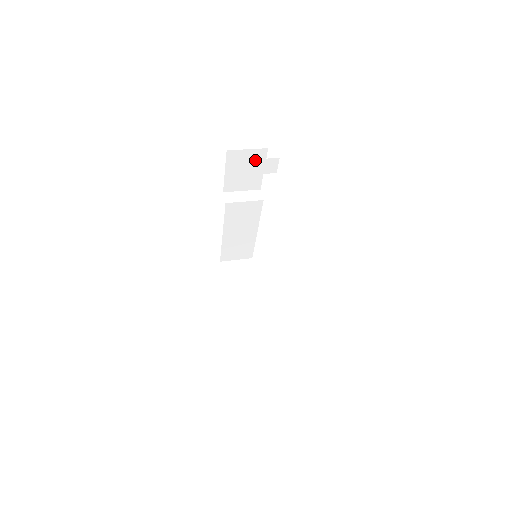
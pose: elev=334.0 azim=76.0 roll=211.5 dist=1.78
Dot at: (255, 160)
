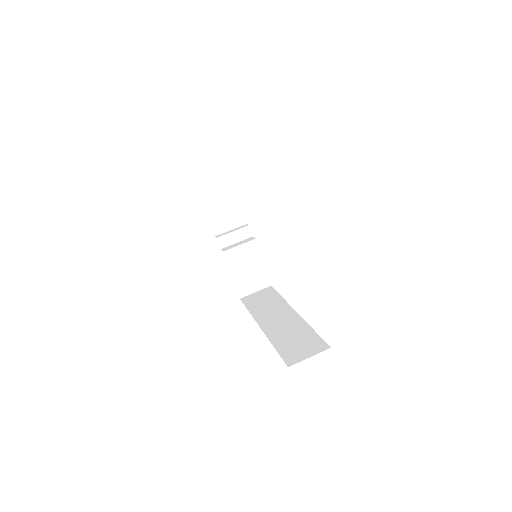
Dot at: occluded
